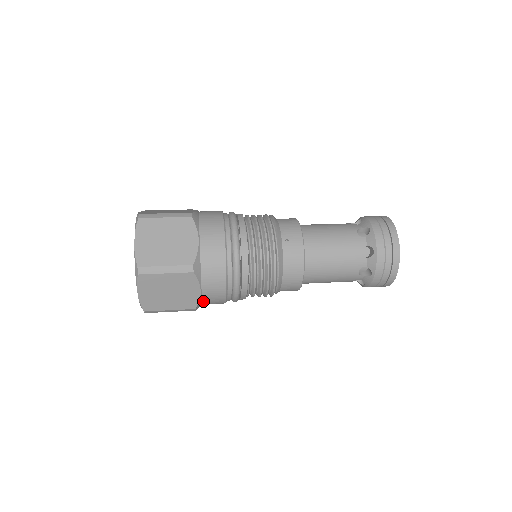
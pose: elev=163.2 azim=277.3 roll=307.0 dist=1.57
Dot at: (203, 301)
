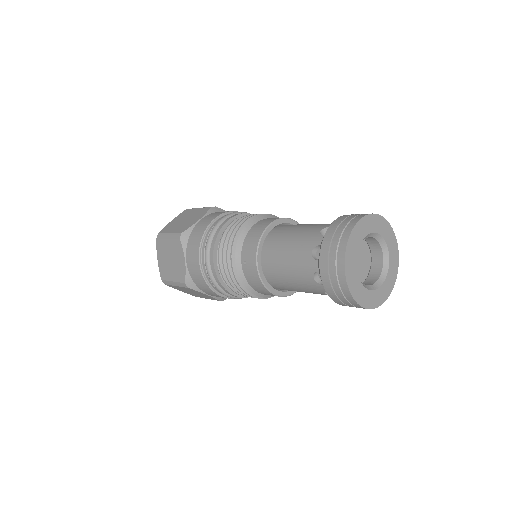
Dot at: occluded
